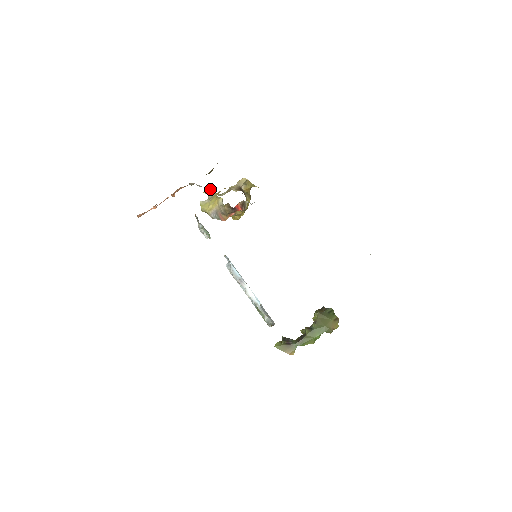
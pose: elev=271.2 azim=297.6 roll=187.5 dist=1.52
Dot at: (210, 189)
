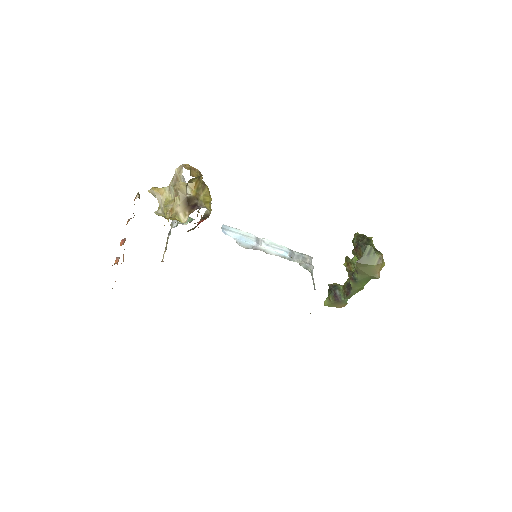
Dot at: (152, 189)
